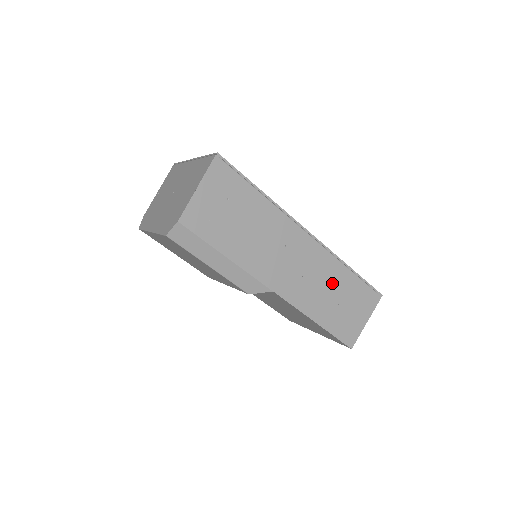
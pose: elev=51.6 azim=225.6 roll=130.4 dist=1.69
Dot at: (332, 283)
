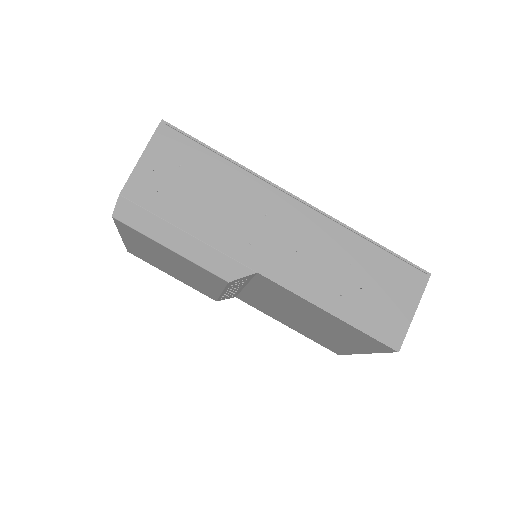
Dot at: (345, 259)
